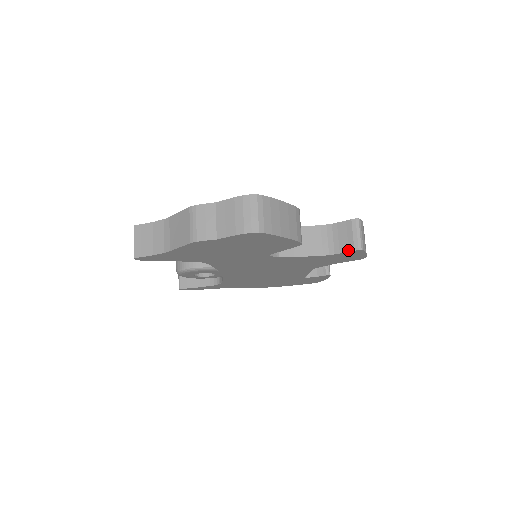
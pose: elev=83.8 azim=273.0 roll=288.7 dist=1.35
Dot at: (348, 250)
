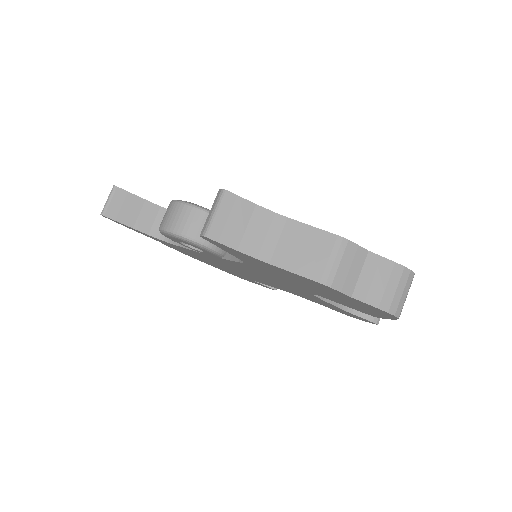
Dot at: (367, 318)
